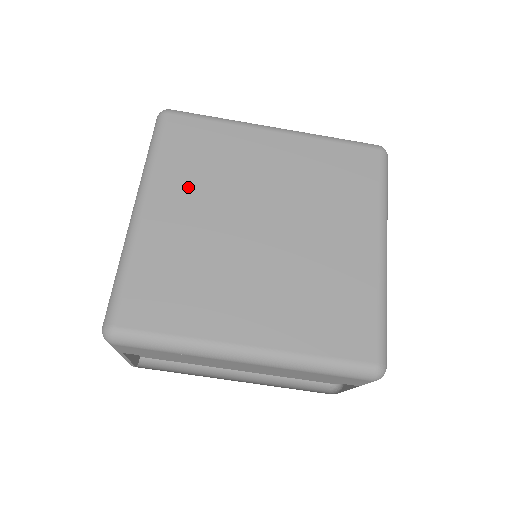
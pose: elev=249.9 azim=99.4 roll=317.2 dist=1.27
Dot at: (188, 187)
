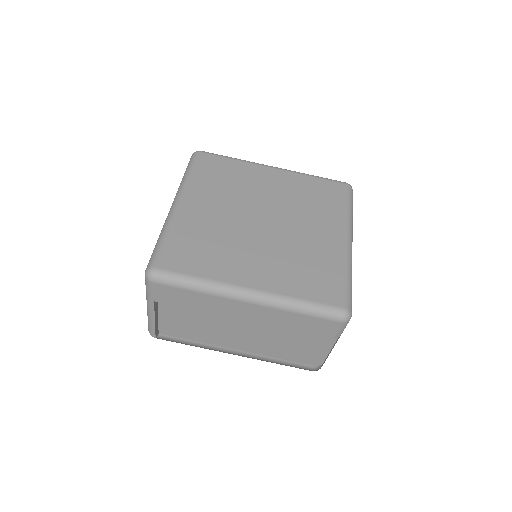
Dot at: (212, 193)
